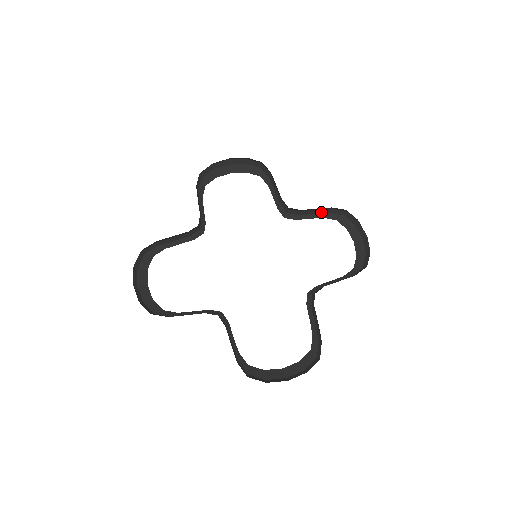
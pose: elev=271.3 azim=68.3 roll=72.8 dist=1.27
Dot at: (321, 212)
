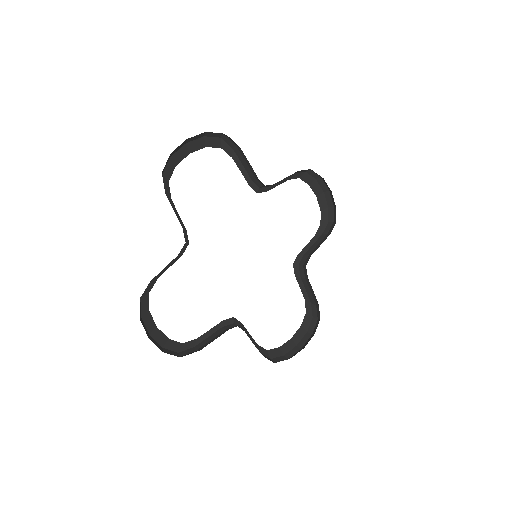
Dot at: (288, 176)
